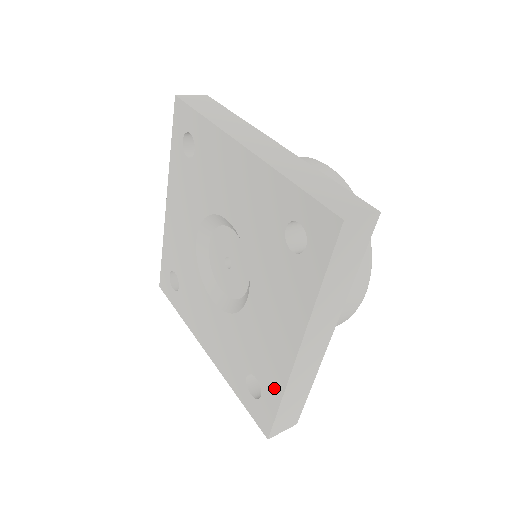
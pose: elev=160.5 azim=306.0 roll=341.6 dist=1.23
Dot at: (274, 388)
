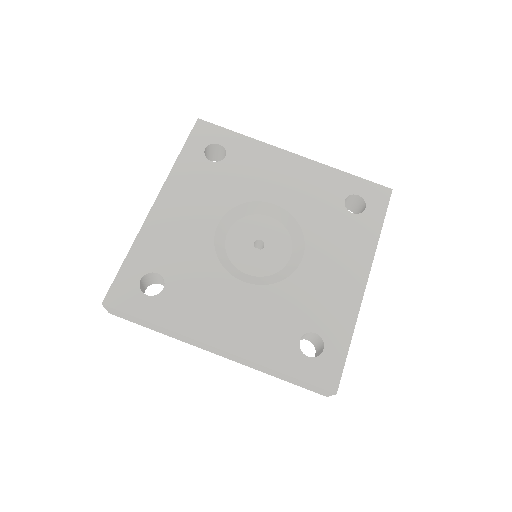
Dot at: (342, 329)
